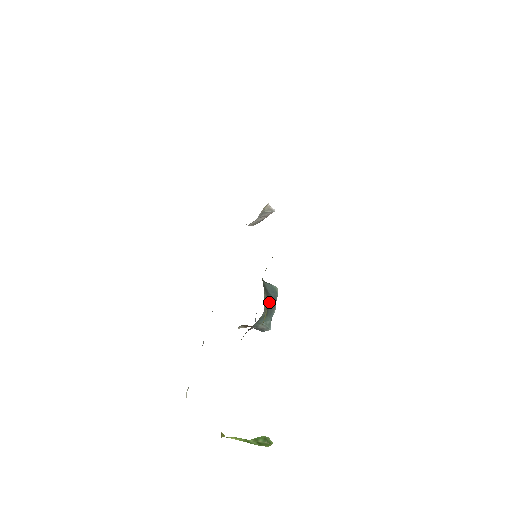
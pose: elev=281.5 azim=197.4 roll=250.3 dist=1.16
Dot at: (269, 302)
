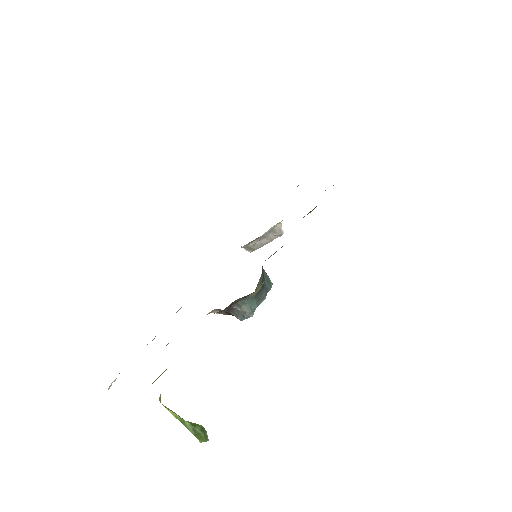
Dot at: (262, 287)
